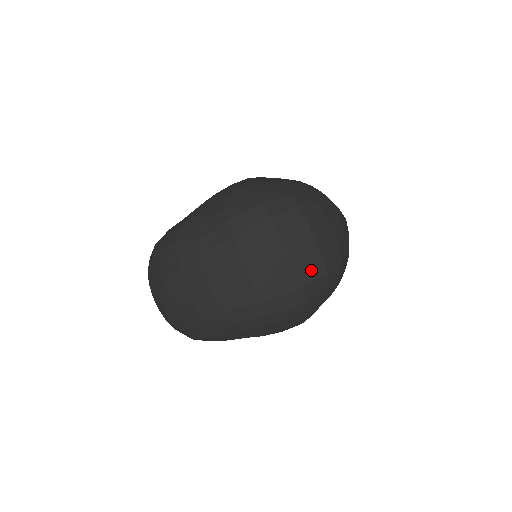
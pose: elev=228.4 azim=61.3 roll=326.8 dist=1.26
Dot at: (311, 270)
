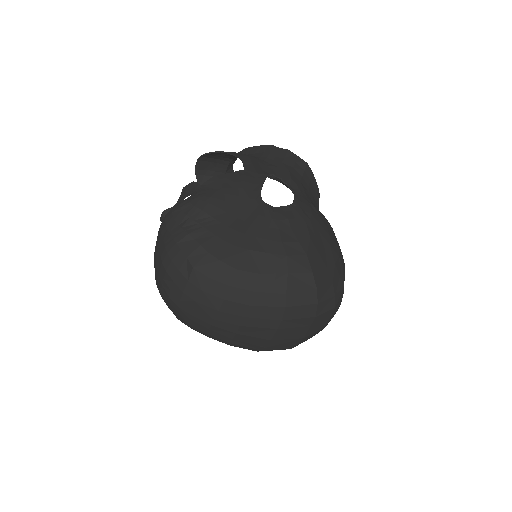
Dot at: (305, 340)
